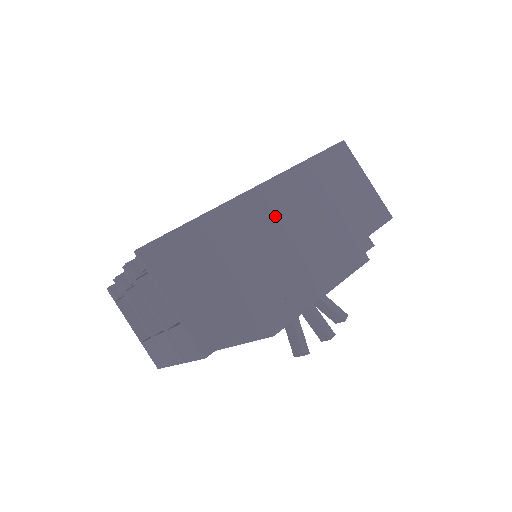
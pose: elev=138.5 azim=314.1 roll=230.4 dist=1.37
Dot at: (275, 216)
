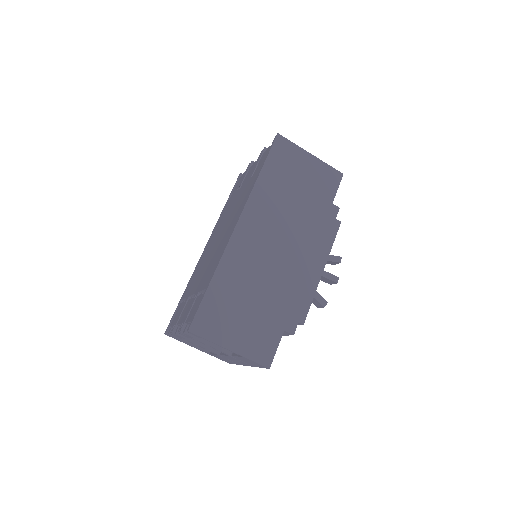
Dot at: (261, 238)
